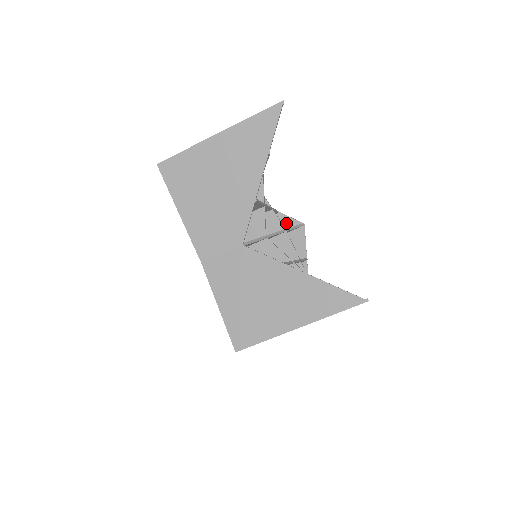
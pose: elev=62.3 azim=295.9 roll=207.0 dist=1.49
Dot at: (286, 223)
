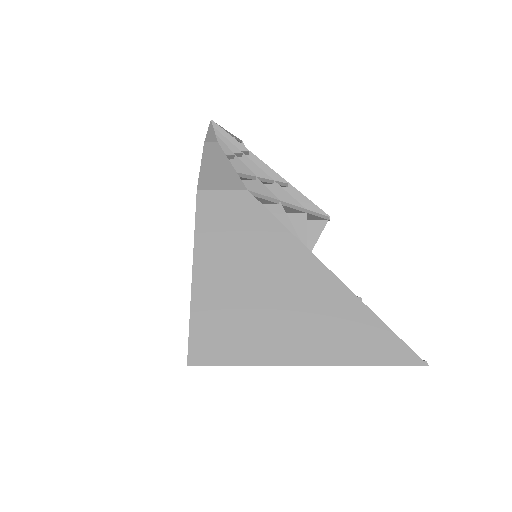
Dot at: (309, 218)
